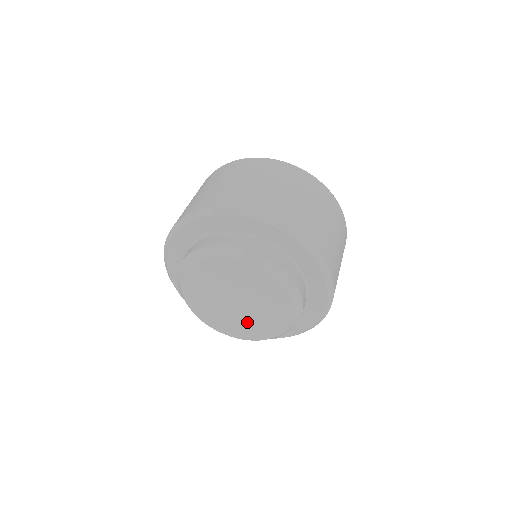
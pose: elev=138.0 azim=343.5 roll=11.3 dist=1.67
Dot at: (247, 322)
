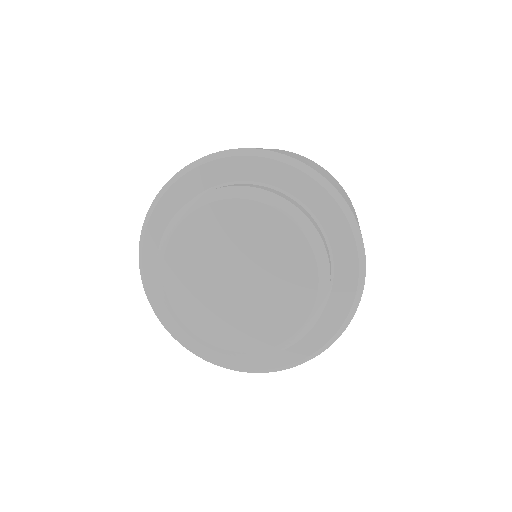
Dot at: (252, 315)
